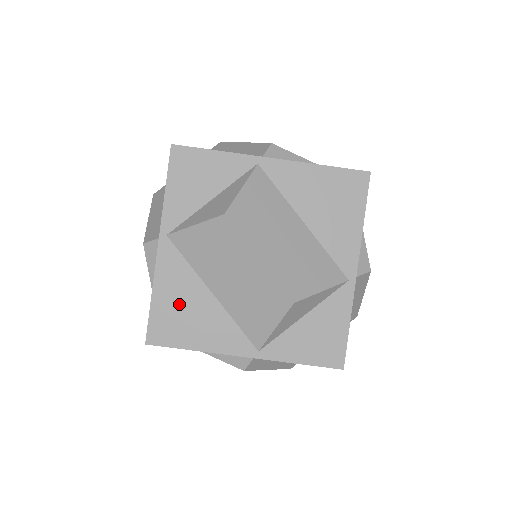
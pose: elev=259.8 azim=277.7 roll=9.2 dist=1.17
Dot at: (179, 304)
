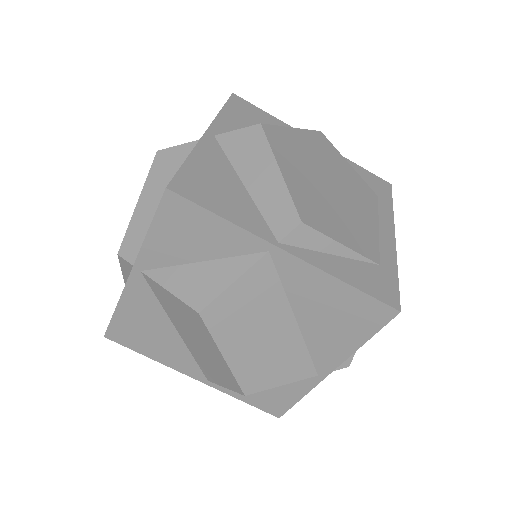
Dot at: (142, 325)
